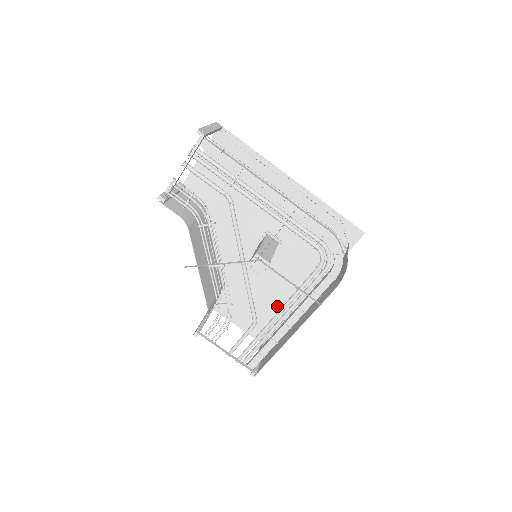
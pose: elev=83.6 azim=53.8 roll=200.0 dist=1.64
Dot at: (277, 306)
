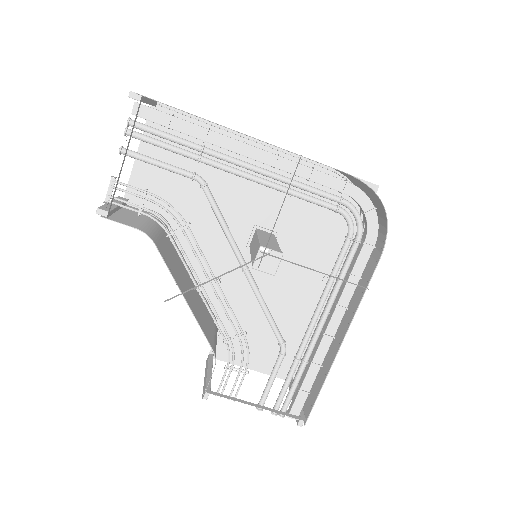
Dot at: (295, 322)
